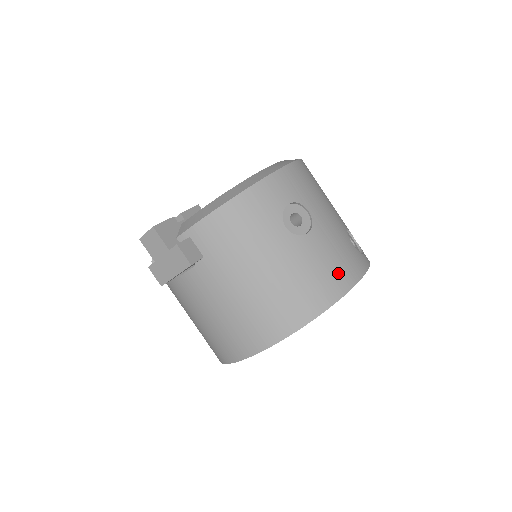
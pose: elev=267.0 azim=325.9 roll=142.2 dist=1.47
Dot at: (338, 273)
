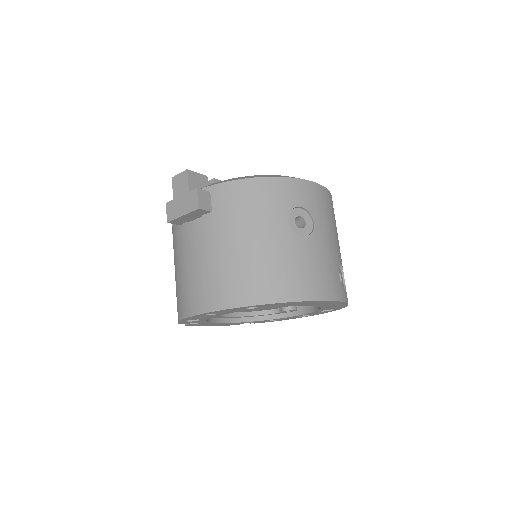
Dot at: (313, 281)
